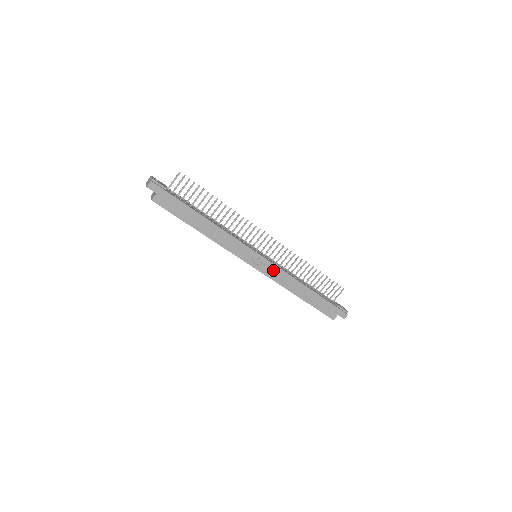
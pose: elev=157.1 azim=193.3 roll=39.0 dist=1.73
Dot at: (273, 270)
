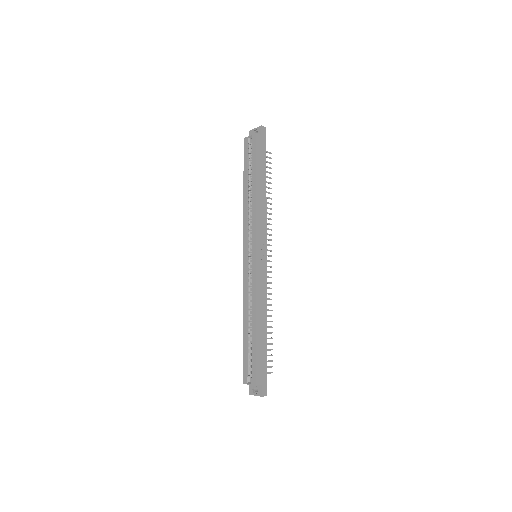
Dot at: (262, 277)
